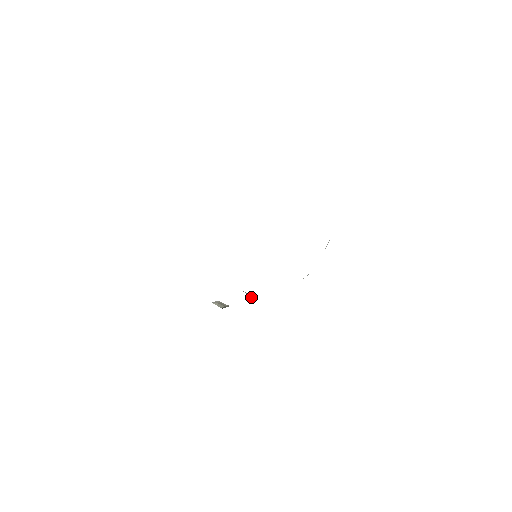
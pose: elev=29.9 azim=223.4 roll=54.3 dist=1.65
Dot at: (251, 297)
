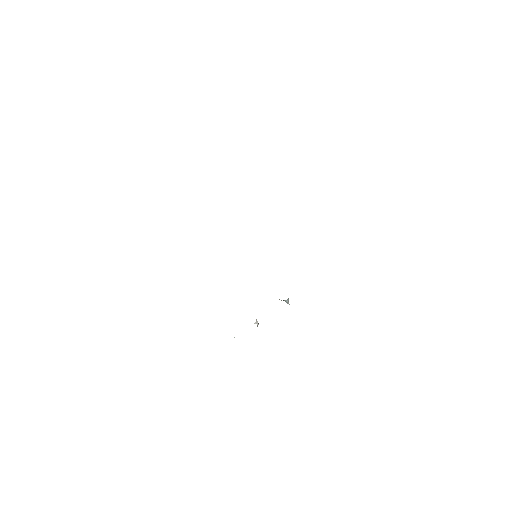
Dot at: occluded
